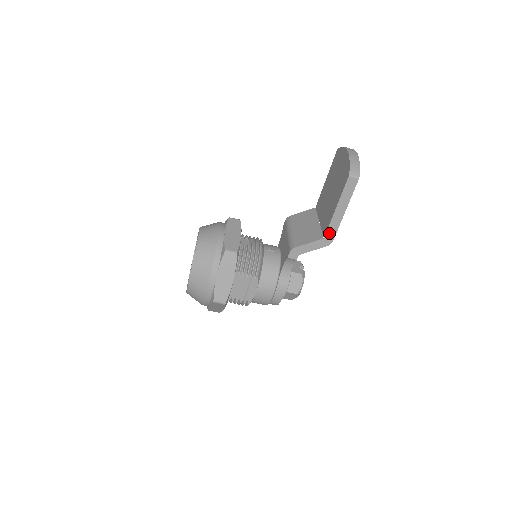
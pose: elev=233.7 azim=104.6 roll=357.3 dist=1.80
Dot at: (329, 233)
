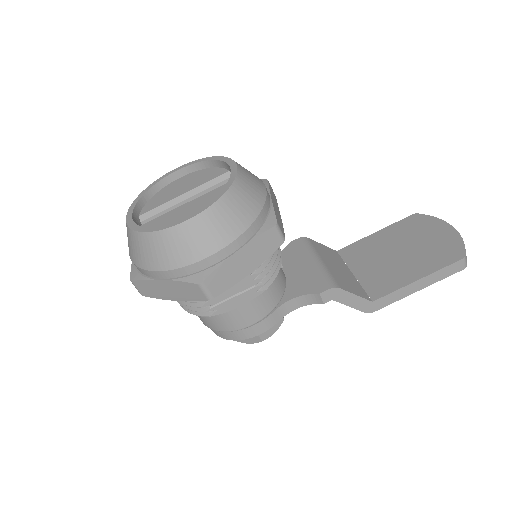
Dot at: (383, 300)
